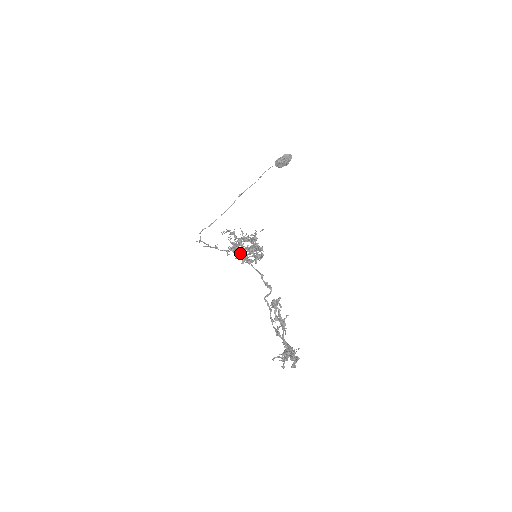
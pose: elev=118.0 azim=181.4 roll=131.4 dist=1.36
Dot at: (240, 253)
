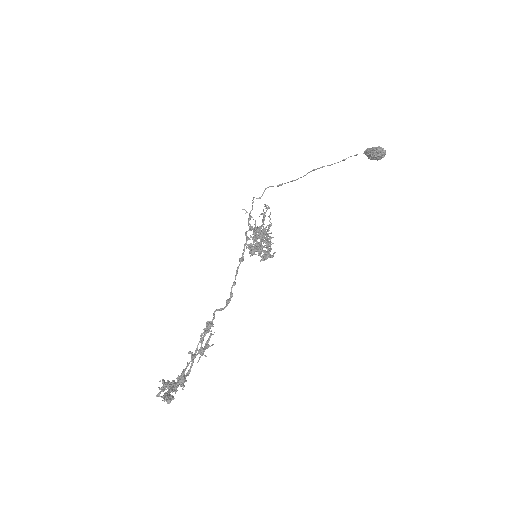
Dot at: (253, 241)
